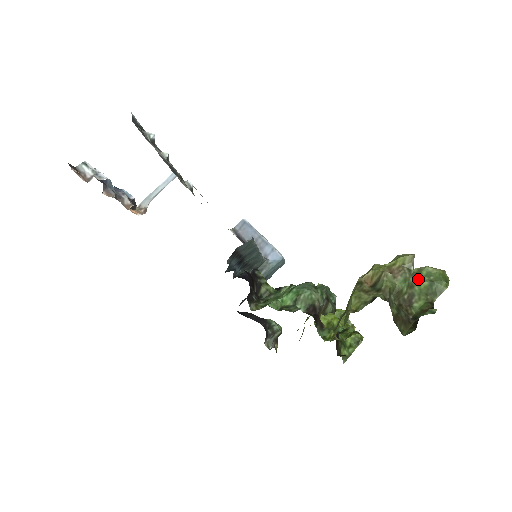
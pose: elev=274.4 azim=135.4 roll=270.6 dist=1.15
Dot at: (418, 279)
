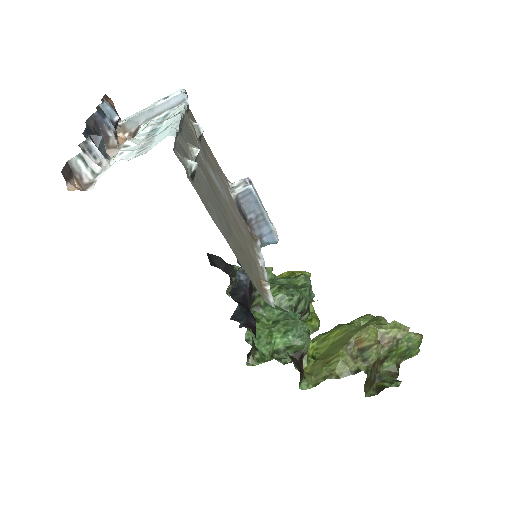
Dot at: (399, 345)
